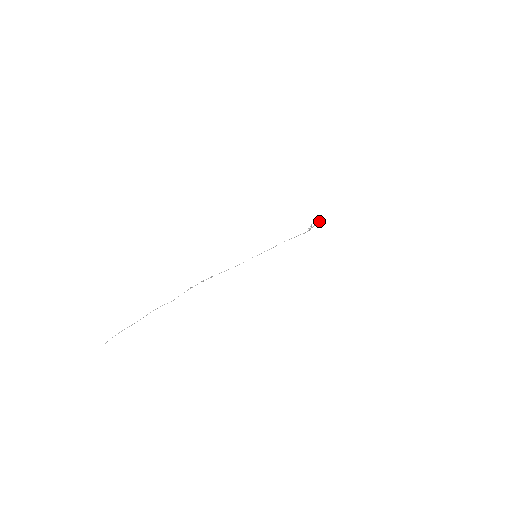
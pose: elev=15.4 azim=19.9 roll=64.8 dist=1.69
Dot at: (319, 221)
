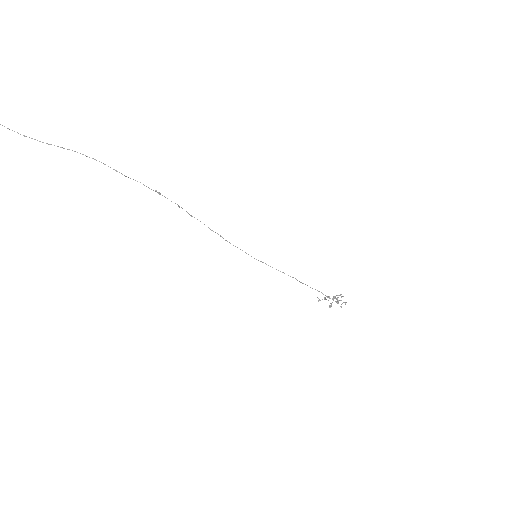
Dot at: (338, 301)
